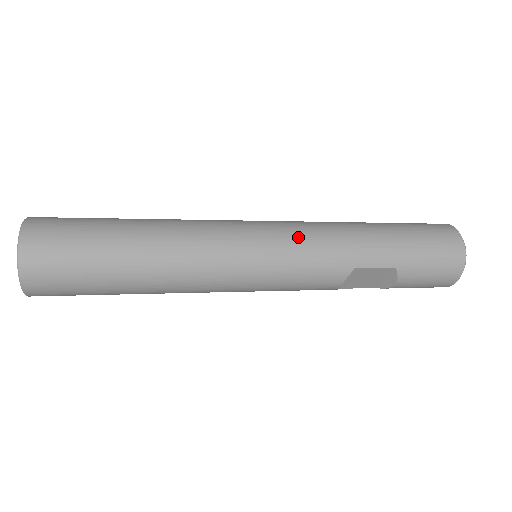
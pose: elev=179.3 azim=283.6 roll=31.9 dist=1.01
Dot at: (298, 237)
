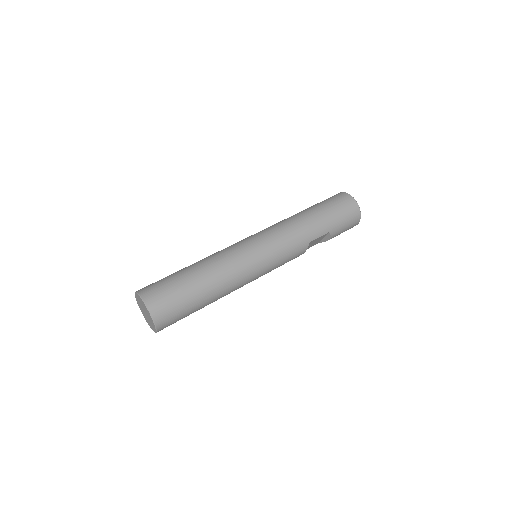
Dot at: (278, 240)
